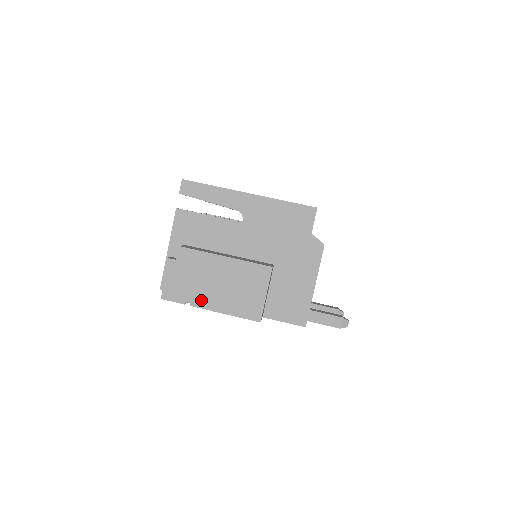
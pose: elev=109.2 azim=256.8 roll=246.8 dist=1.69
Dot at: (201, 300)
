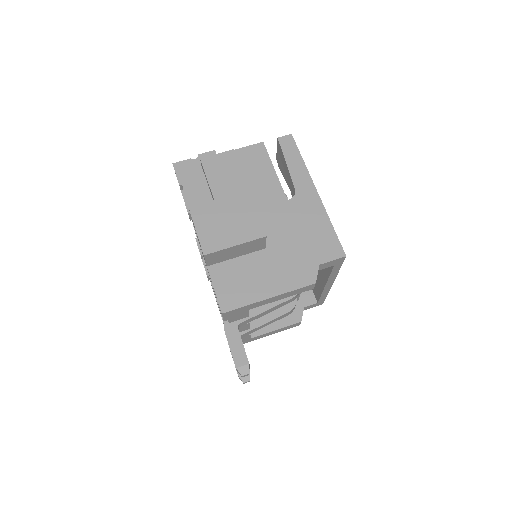
Dot at: (192, 197)
